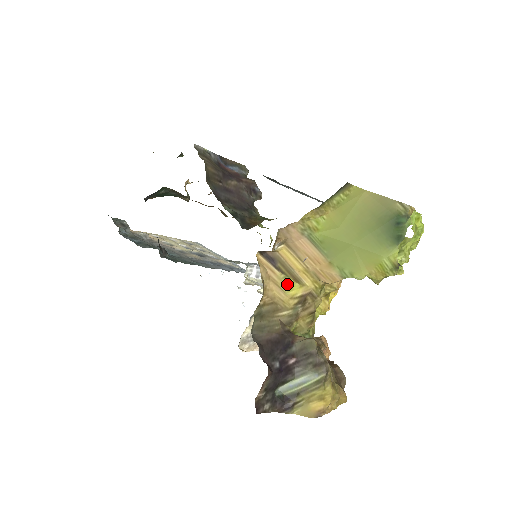
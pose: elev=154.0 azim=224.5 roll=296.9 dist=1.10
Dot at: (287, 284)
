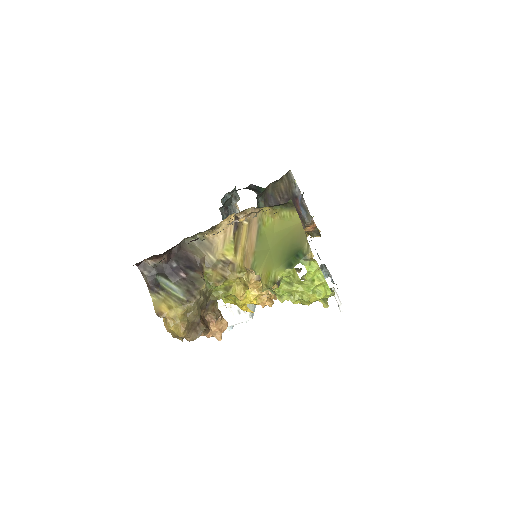
Dot at: (229, 246)
